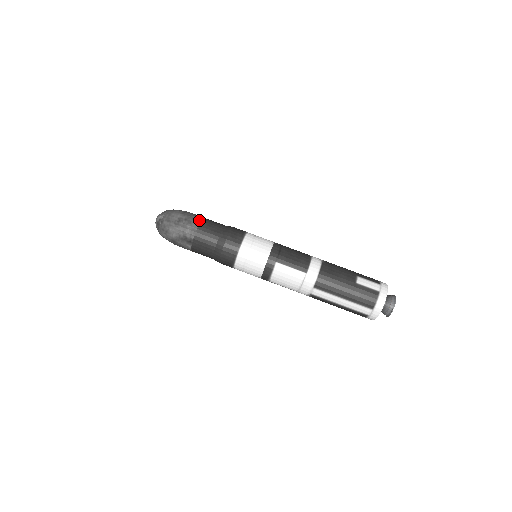
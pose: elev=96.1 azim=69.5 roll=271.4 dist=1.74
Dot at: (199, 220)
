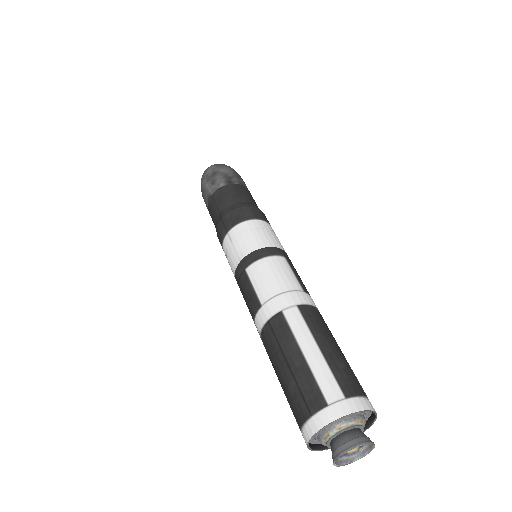
Dot at: occluded
